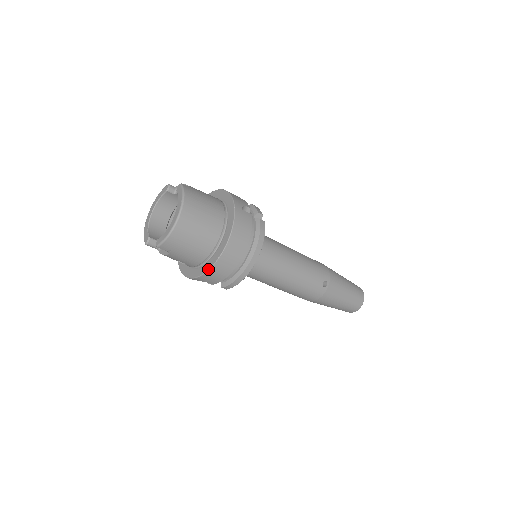
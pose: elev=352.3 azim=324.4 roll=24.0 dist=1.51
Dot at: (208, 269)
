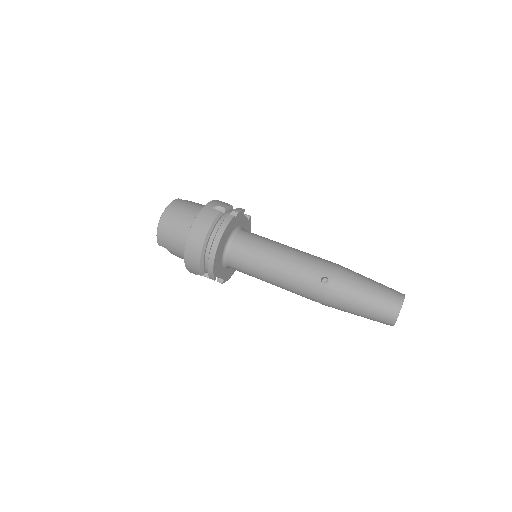
Dot at: (184, 257)
